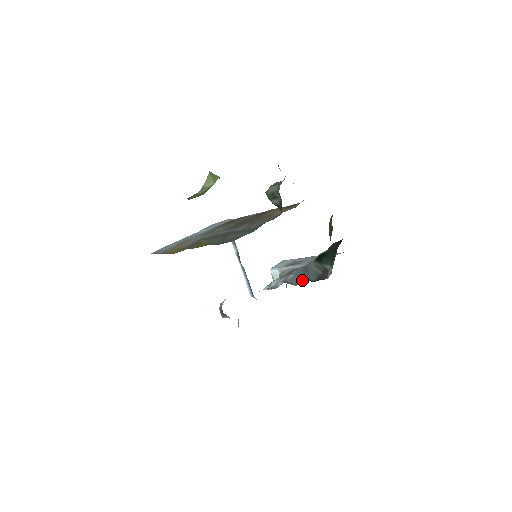
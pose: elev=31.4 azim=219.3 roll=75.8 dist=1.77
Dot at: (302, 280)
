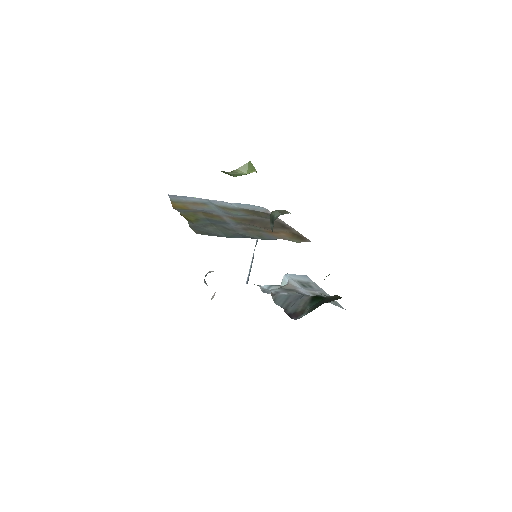
Dot at: (284, 304)
